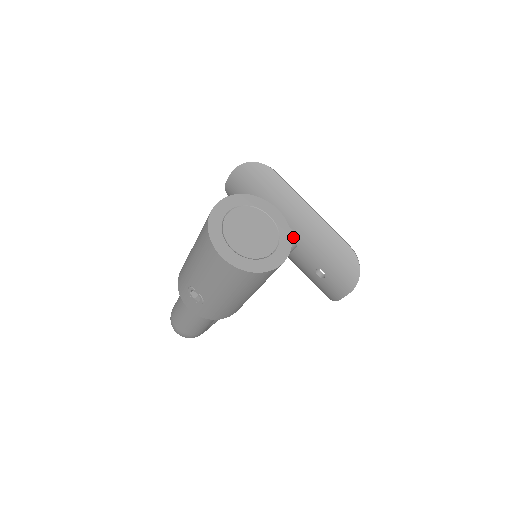
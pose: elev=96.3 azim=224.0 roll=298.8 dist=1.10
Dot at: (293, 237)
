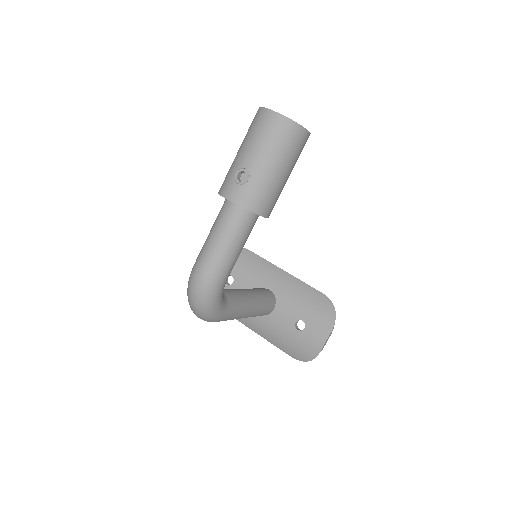
Dot at: (272, 294)
